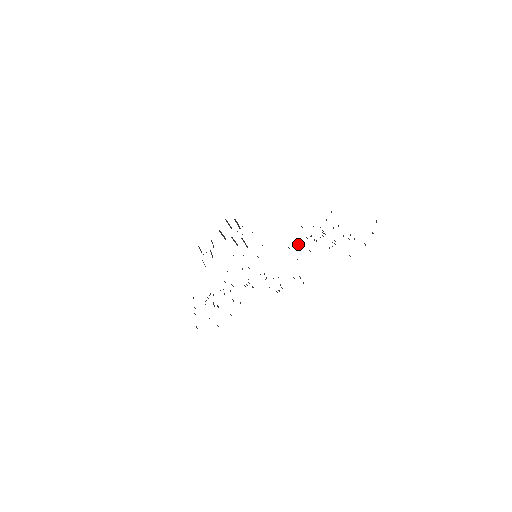
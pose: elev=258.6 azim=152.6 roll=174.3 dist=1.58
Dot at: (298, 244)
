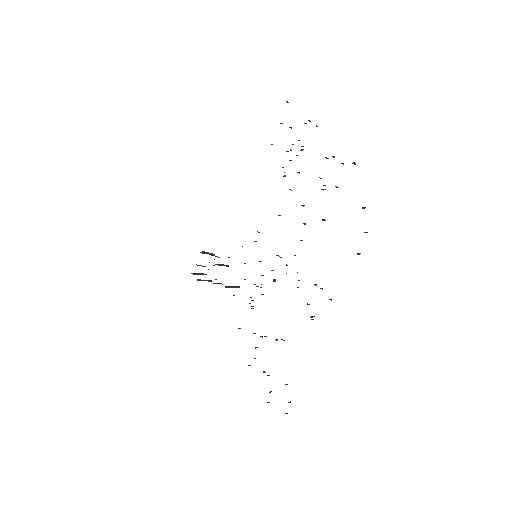
Dot at: occluded
